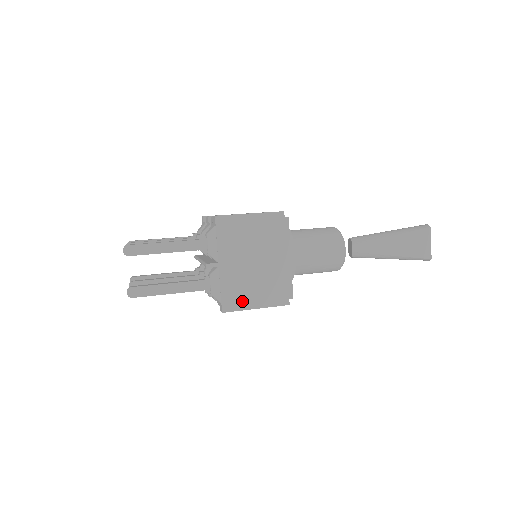
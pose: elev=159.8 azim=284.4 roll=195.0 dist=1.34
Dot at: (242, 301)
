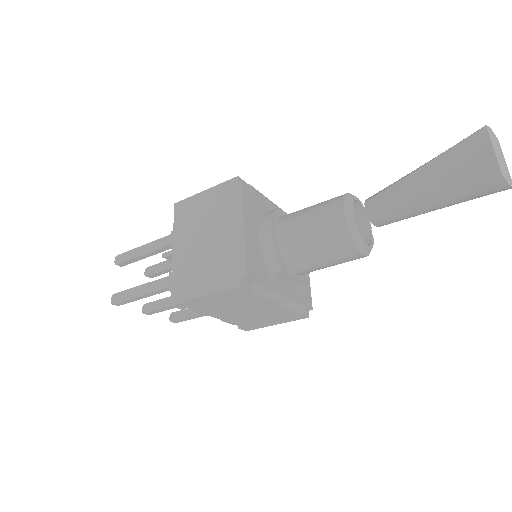
Dot at: (190, 289)
